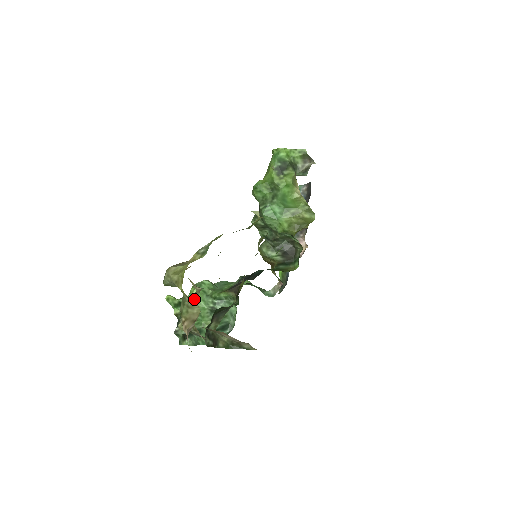
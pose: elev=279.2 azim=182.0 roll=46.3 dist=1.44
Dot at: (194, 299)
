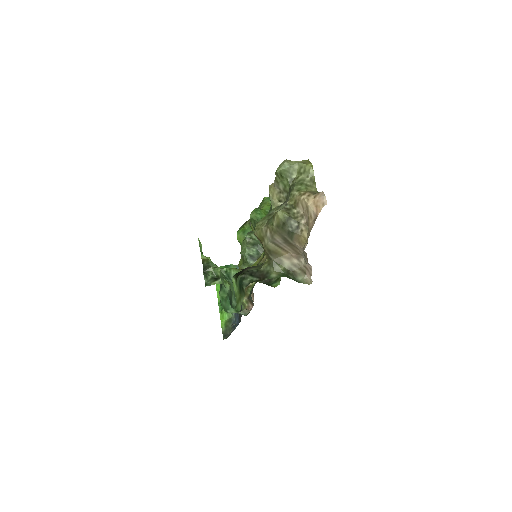
Dot at: occluded
